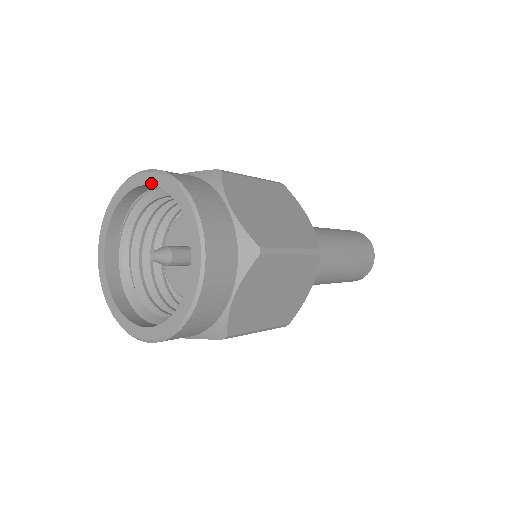
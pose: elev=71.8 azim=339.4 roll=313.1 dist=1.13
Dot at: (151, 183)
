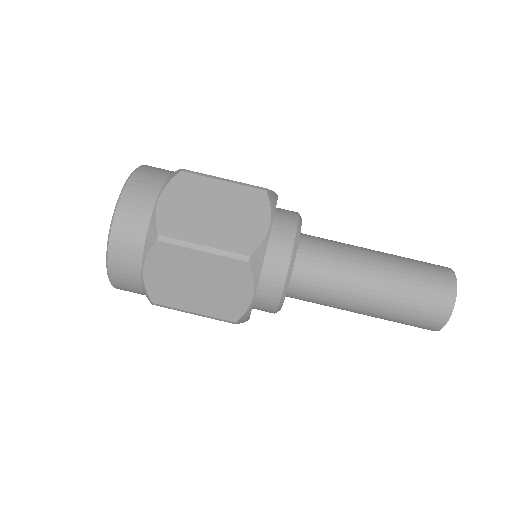
Dot at: occluded
